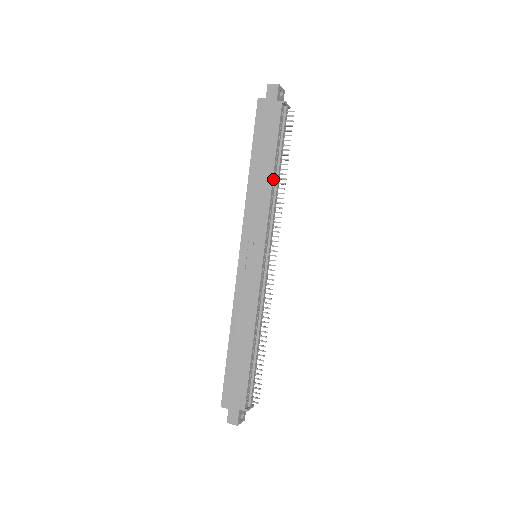
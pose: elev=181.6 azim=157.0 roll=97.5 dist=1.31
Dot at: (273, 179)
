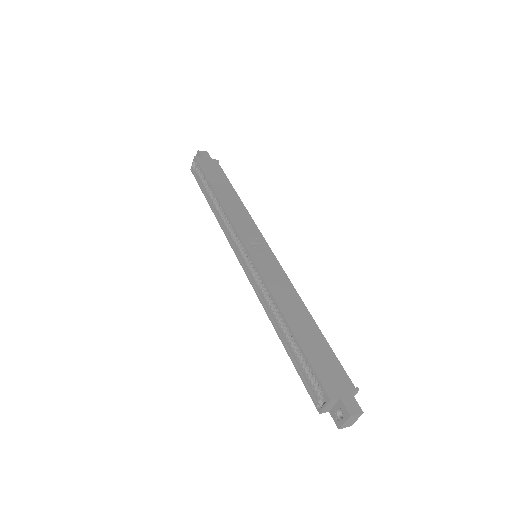
Dot at: (240, 200)
